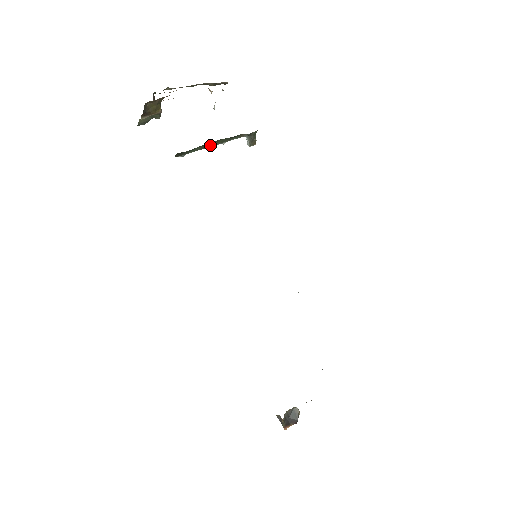
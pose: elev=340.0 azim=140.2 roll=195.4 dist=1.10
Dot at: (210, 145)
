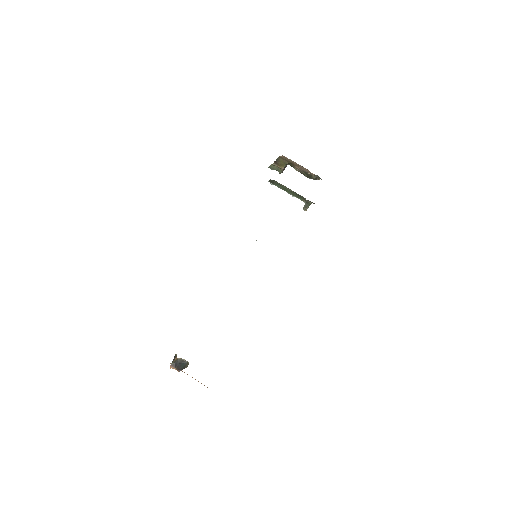
Dot at: (287, 191)
